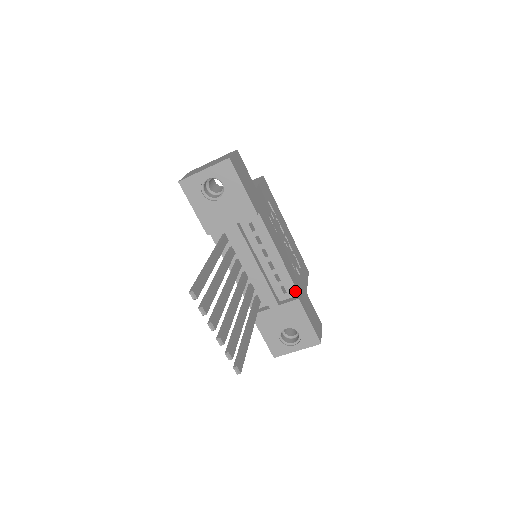
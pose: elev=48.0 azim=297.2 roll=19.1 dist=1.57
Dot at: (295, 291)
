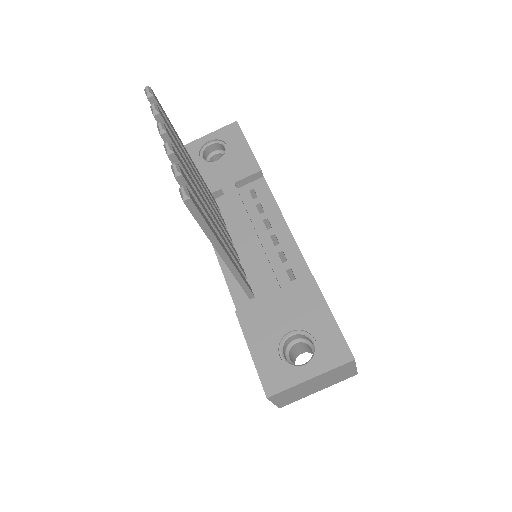
Dot at: (308, 275)
